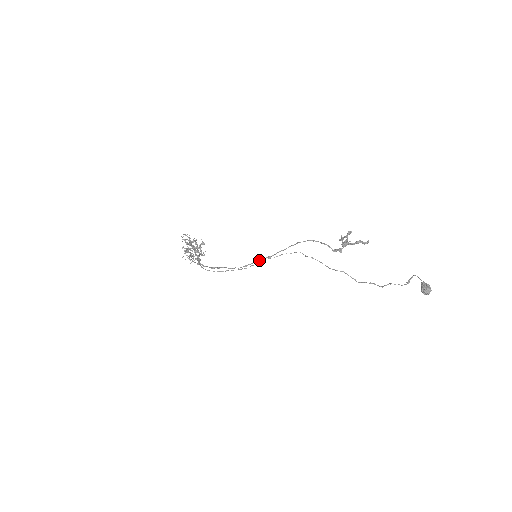
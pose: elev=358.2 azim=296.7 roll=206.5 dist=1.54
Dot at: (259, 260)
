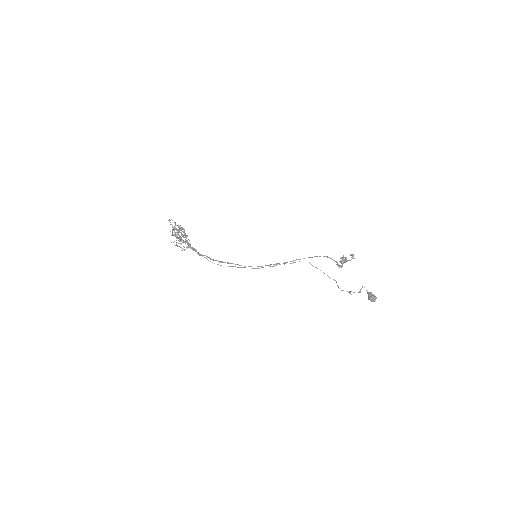
Dot at: (276, 264)
